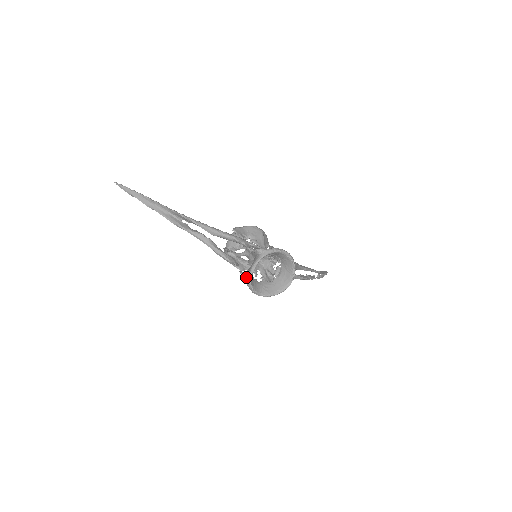
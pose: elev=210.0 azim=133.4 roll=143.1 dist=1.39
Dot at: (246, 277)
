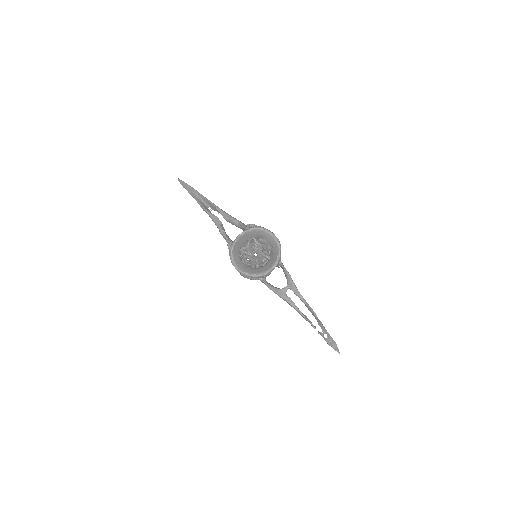
Dot at: (231, 244)
